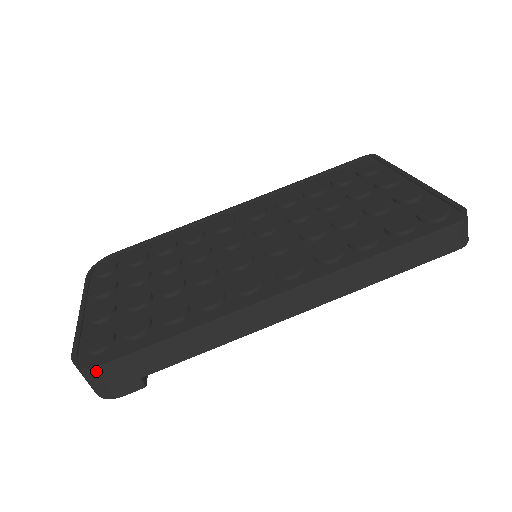
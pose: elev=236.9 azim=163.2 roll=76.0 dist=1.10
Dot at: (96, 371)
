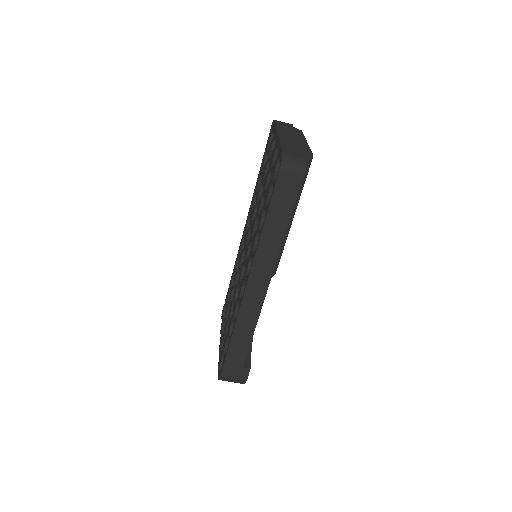
Dot at: (223, 378)
